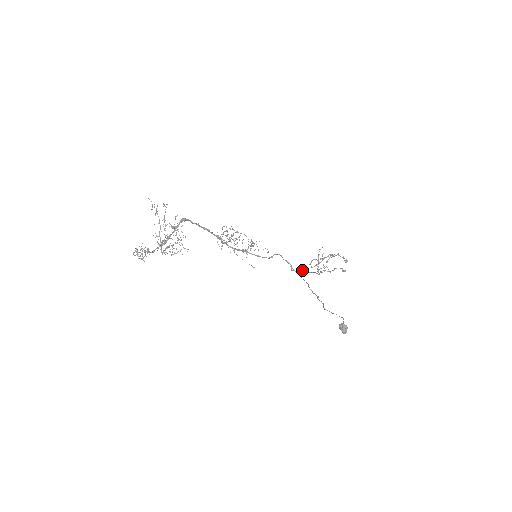
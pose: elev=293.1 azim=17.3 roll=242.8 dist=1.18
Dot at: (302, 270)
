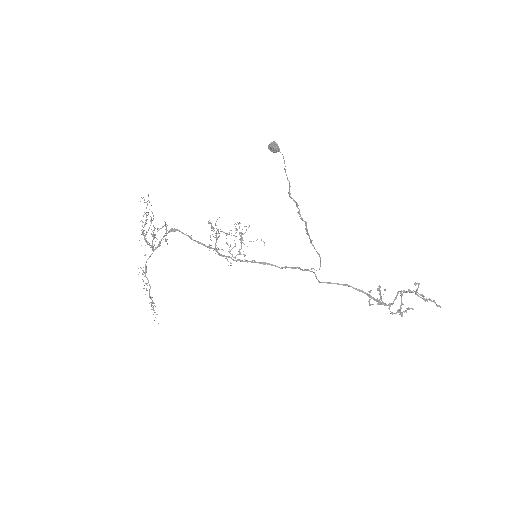
Dot at: (337, 283)
